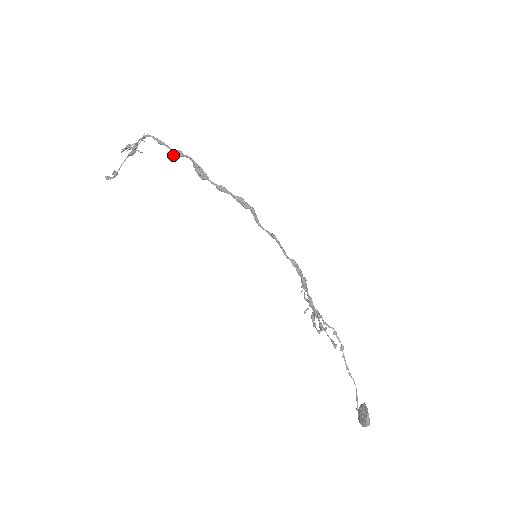
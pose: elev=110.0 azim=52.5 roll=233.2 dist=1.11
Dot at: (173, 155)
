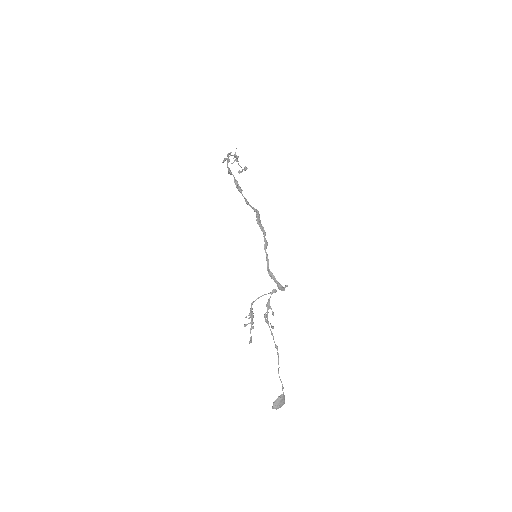
Dot at: occluded
